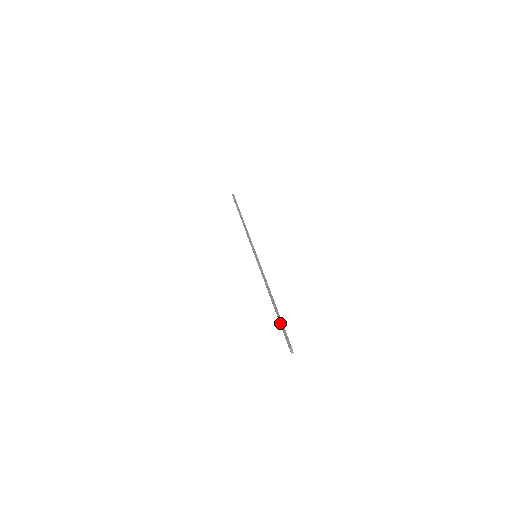
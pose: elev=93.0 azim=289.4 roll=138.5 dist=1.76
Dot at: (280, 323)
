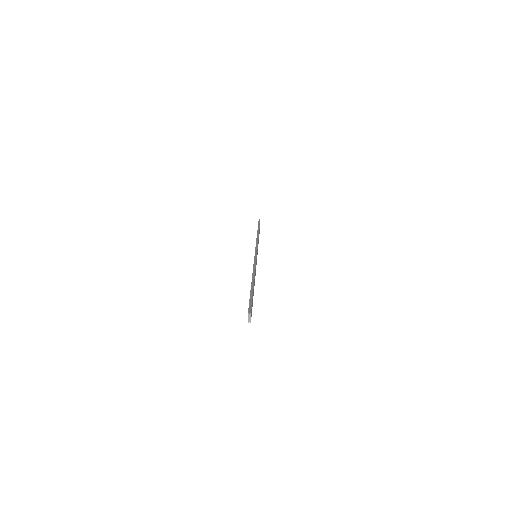
Dot at: (250, 295)
